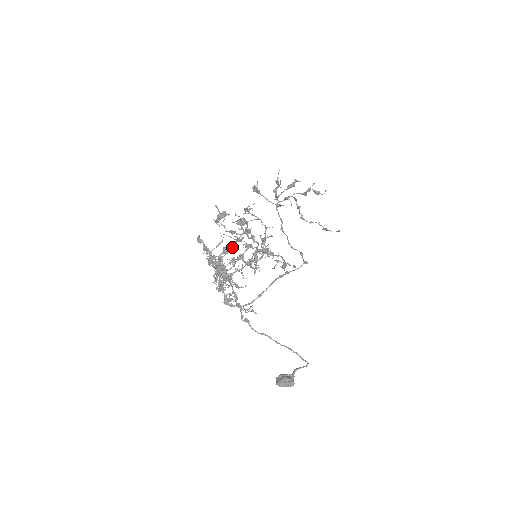
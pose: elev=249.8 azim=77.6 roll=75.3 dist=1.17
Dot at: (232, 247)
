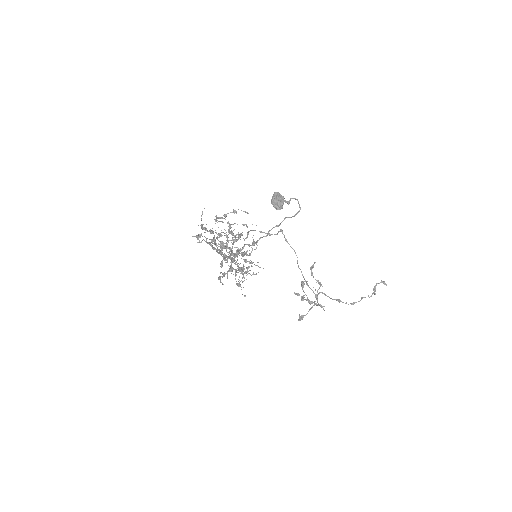
Dot at: (242, 268)
